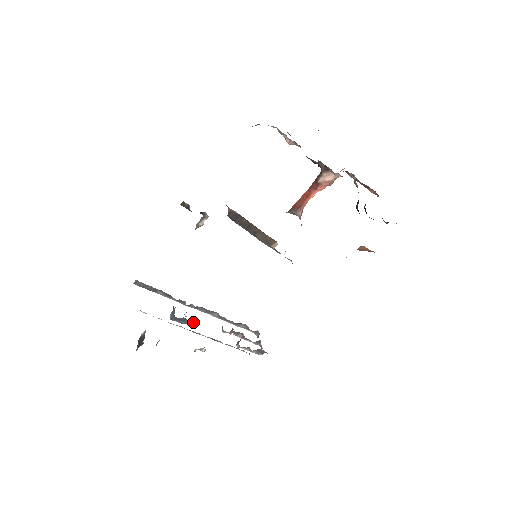
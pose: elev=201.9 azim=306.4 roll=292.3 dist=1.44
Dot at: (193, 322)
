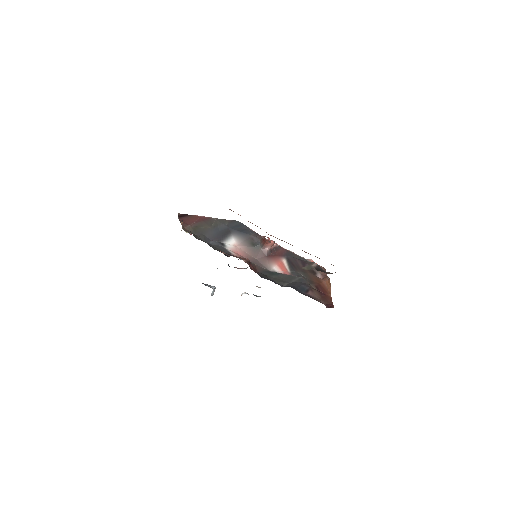
Dot at: (245, 268)
